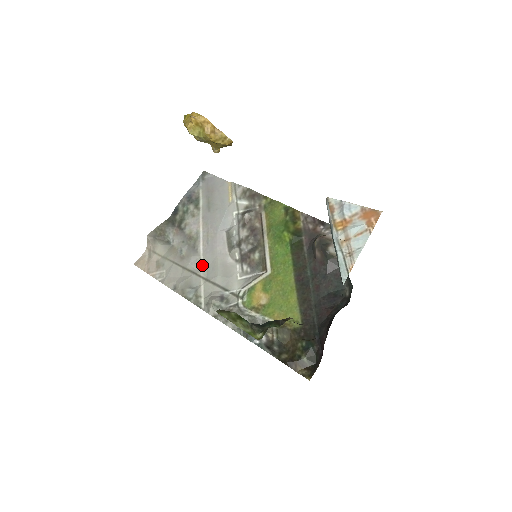
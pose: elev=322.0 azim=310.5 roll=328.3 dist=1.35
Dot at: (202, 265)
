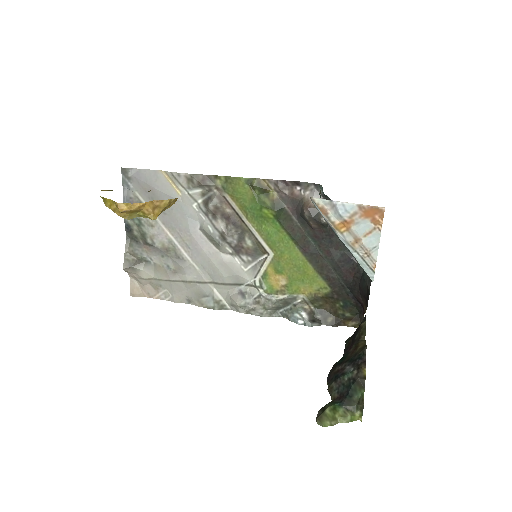
Dot at: (200, 271)
